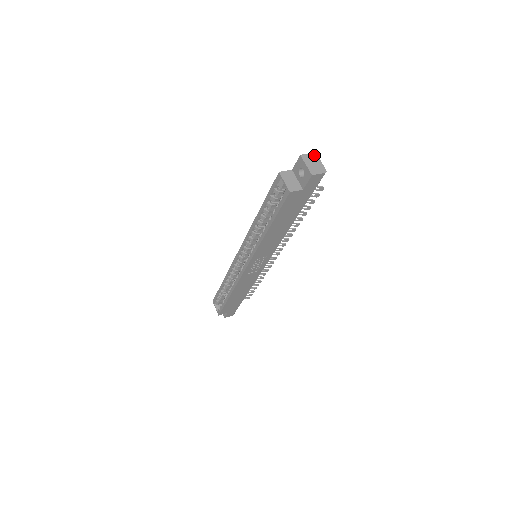
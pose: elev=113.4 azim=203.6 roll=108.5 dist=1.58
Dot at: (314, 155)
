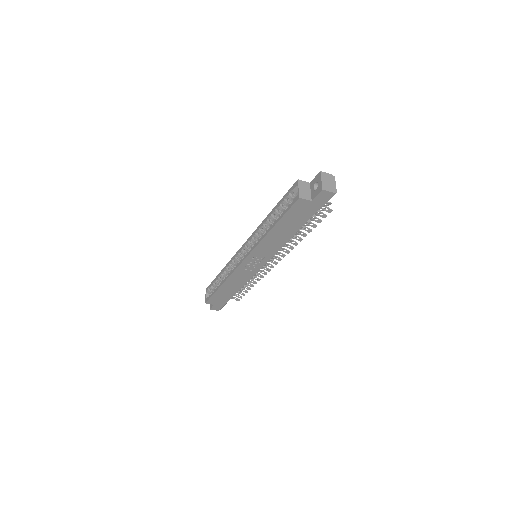
Dot at: (332, 176)
